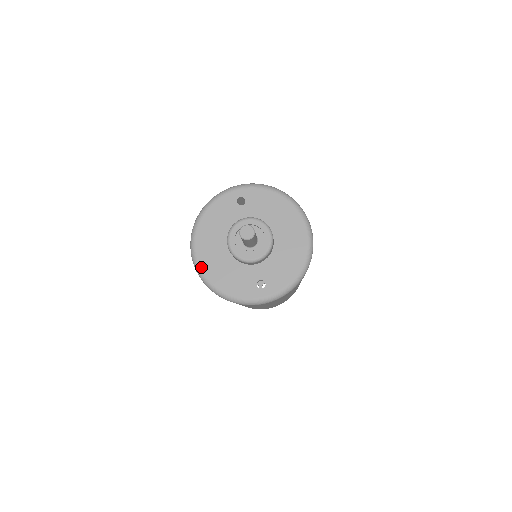
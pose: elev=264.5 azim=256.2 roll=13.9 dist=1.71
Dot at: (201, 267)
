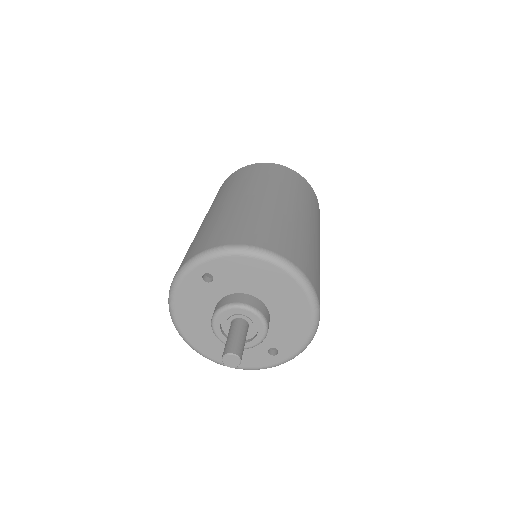
Dot at: (201, 352)
